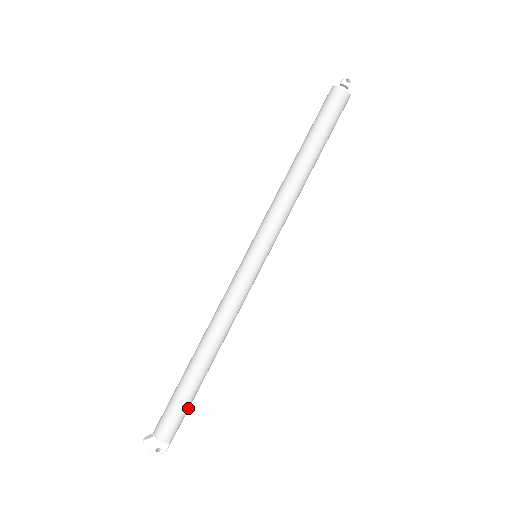
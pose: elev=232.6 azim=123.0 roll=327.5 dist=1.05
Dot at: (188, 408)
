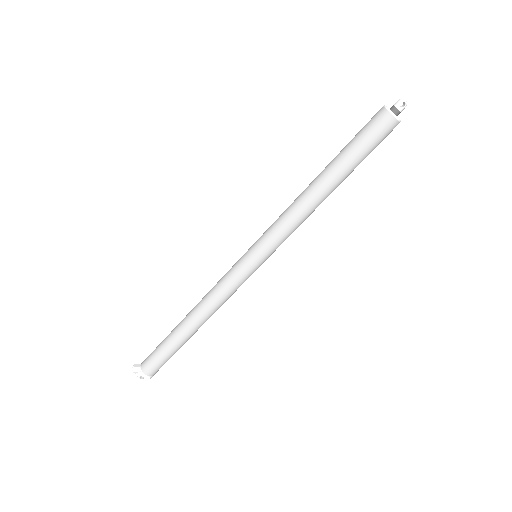
Dot at: (170, 357)
